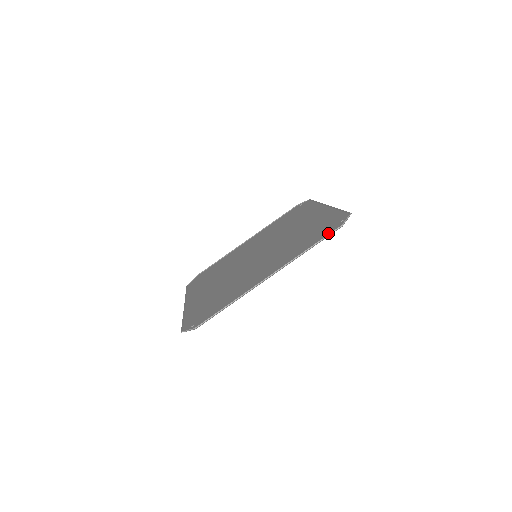
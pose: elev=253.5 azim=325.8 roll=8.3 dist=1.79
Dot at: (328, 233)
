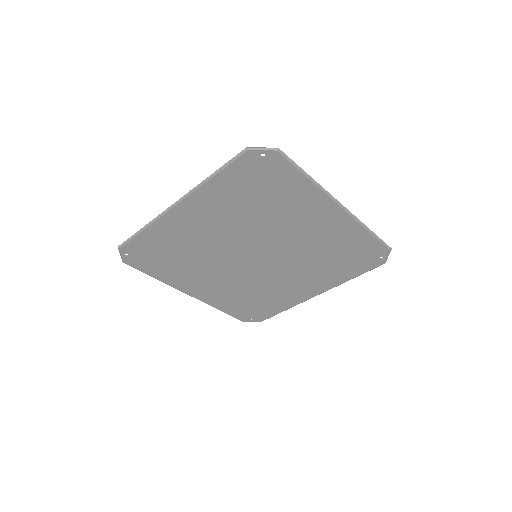
Dot at: (379, 244)
